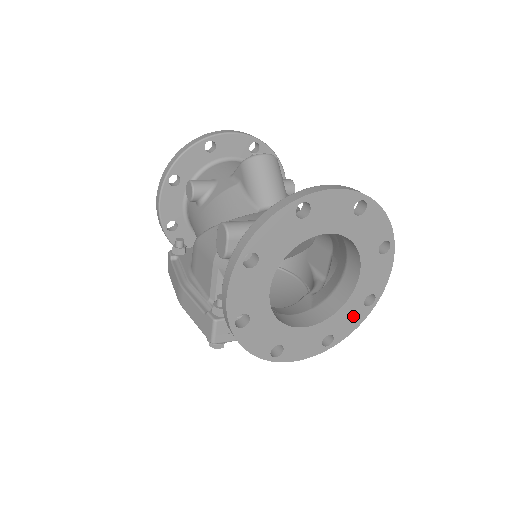
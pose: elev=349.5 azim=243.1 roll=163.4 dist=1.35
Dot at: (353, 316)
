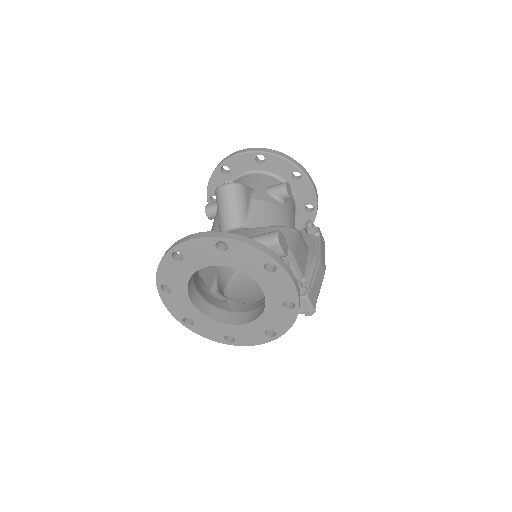
Dot at: (281, 317)
